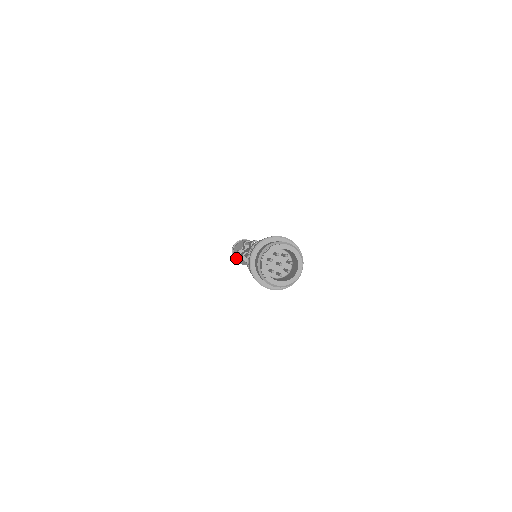
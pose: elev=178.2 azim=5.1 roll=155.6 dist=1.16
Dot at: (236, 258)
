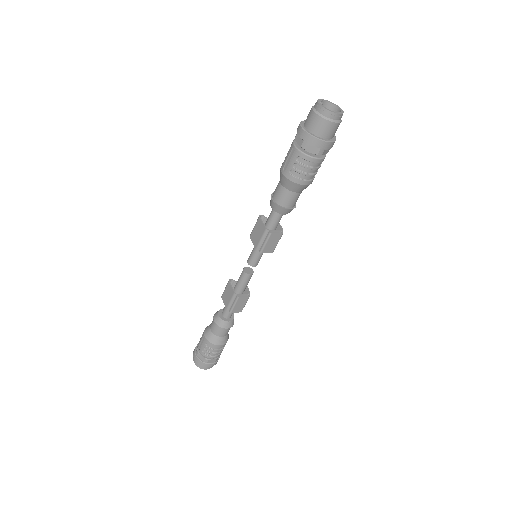
Dot at: (206, 330)
